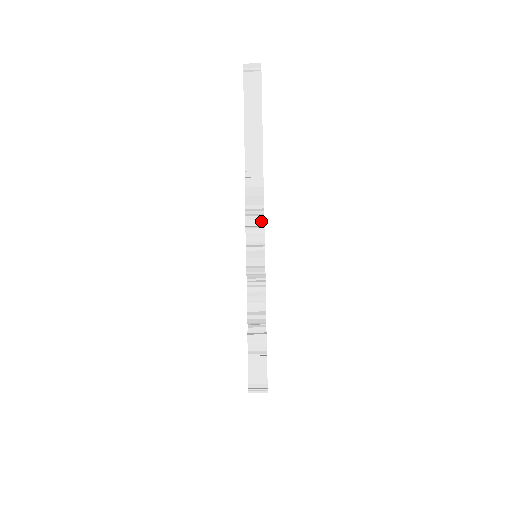
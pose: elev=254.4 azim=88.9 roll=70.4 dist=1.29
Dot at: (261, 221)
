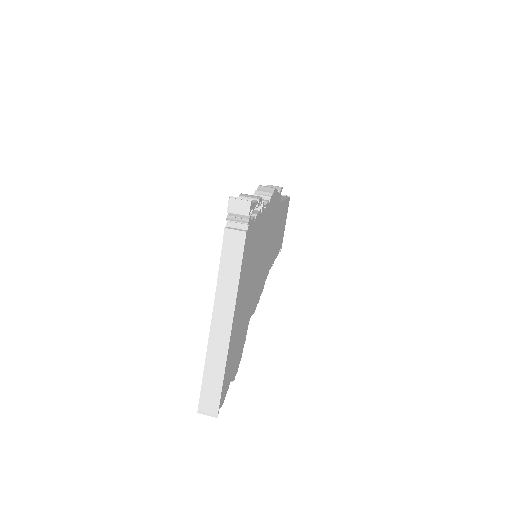
Dot at: occluded
